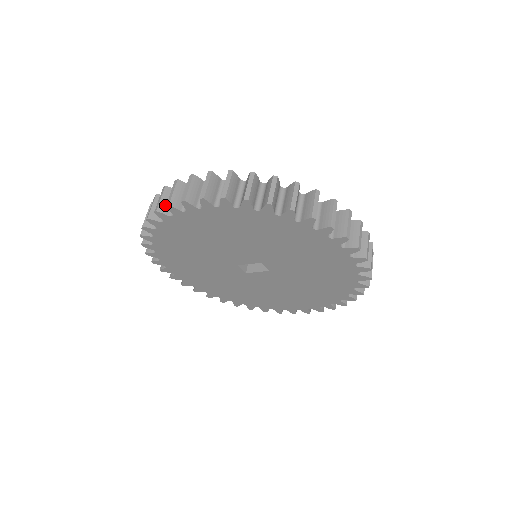
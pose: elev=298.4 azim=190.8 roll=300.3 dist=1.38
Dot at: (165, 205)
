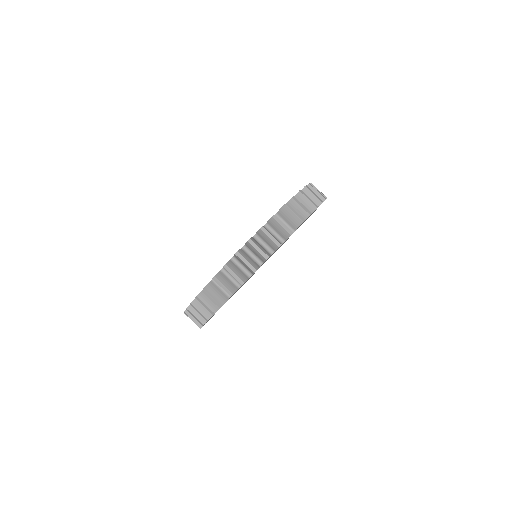
Dot at: occluded
